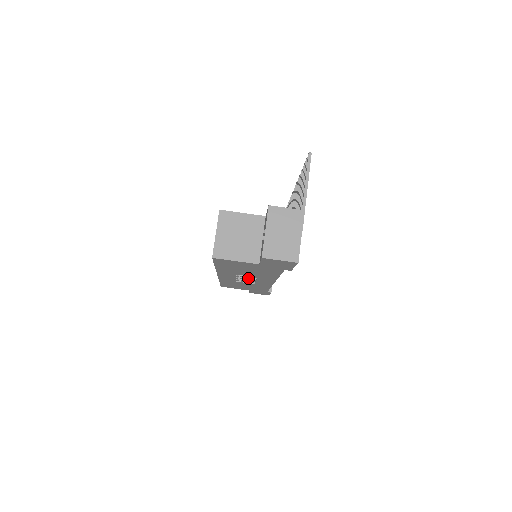
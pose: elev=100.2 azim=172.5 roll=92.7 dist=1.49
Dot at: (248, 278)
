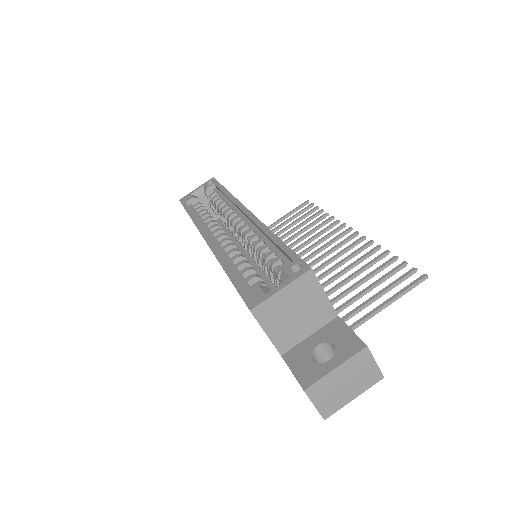
Dot at: occluded
